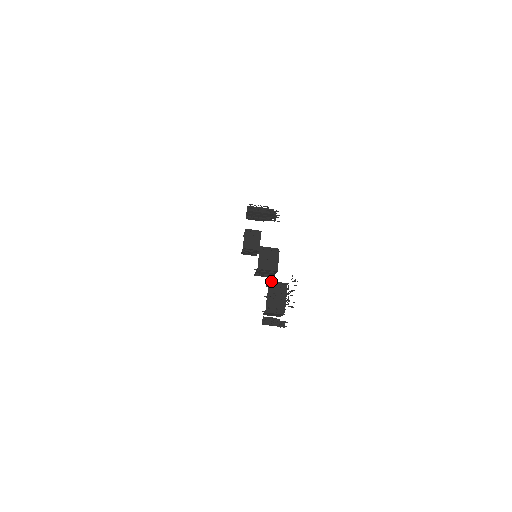
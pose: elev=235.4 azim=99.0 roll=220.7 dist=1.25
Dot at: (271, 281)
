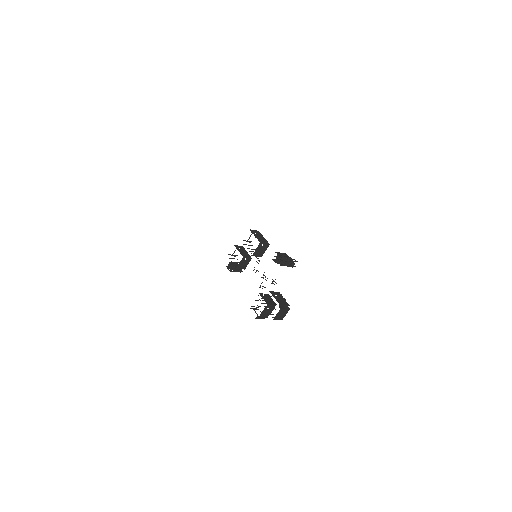
Dot at: (269, 304)
